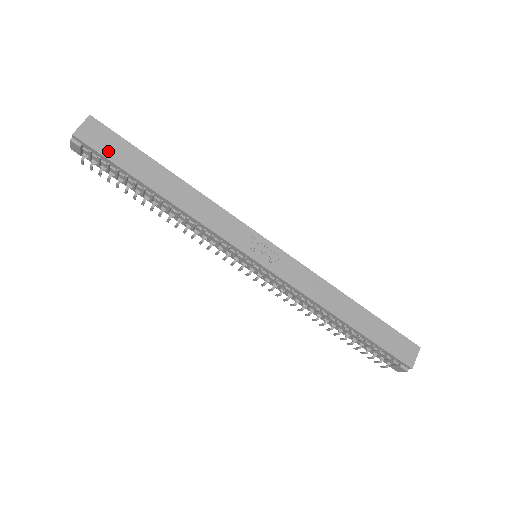
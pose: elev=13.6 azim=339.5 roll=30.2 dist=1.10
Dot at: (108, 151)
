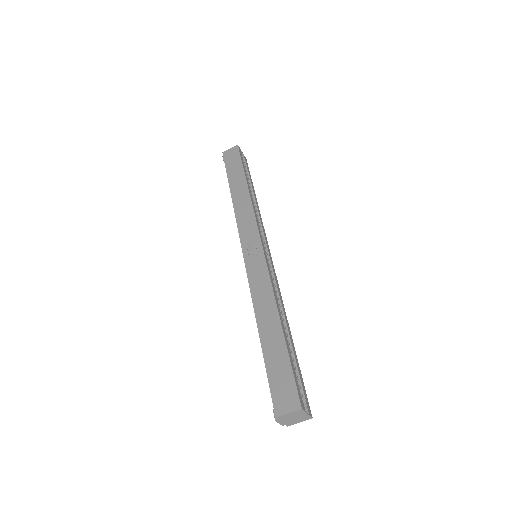
Dot at: (229, 163)
